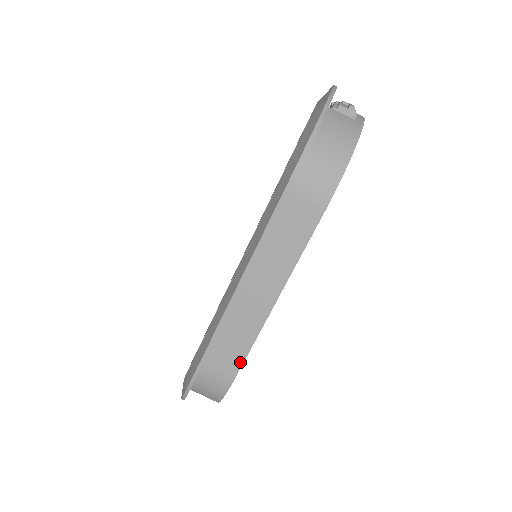
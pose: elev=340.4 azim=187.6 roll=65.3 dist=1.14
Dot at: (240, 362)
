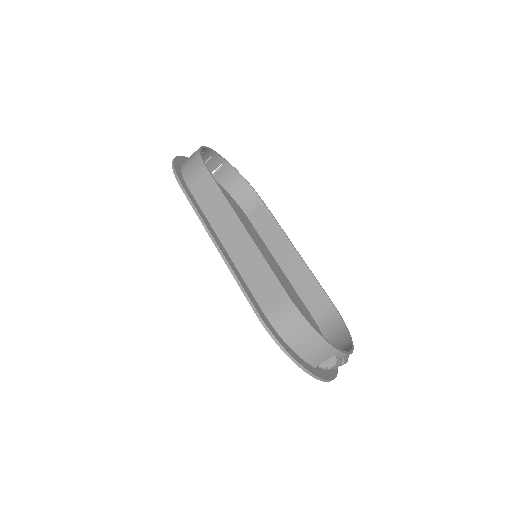
Dot at: (277, 283)
